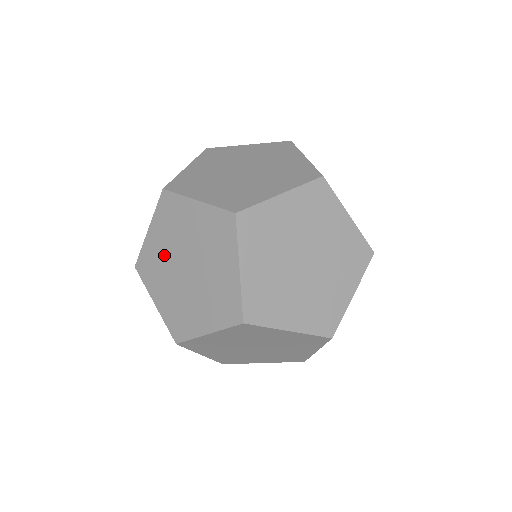
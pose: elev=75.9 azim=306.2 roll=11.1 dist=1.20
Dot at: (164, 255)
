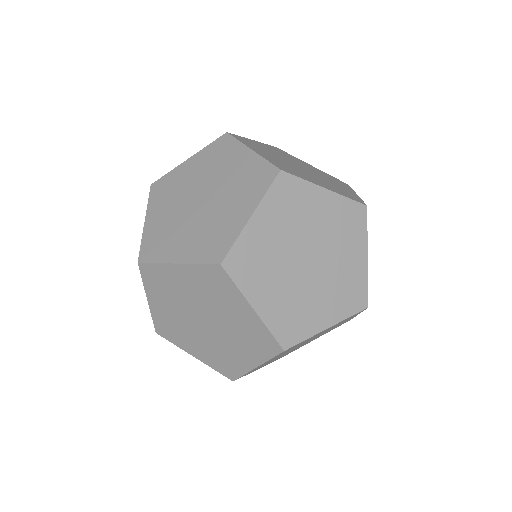
Dot at: (184, 293)
